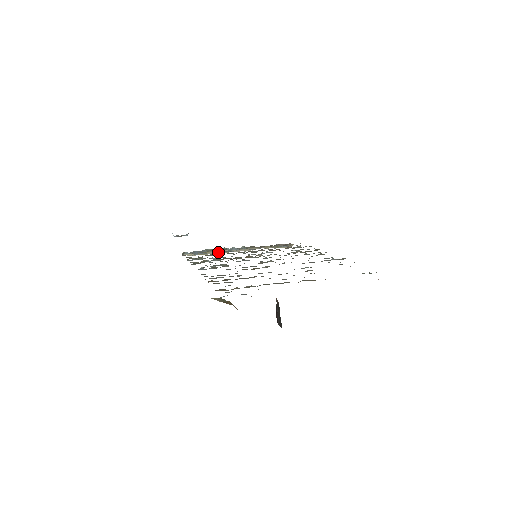
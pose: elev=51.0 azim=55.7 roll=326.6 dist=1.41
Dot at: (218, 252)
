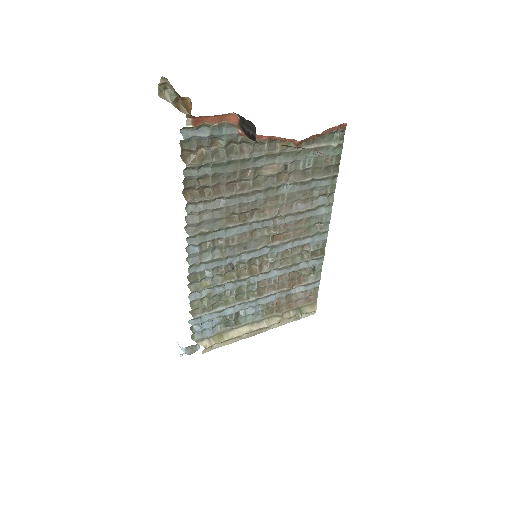
Dot at: (229, 311)
